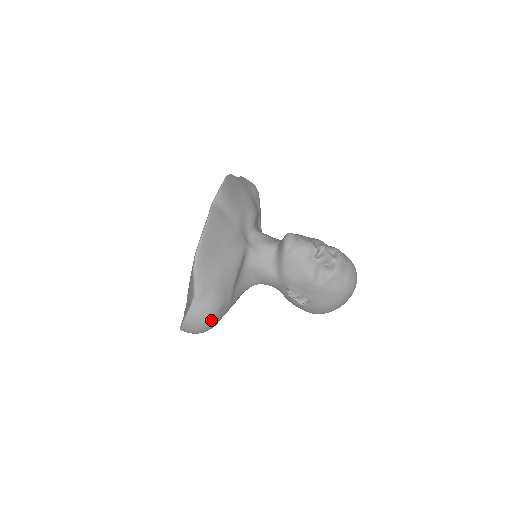
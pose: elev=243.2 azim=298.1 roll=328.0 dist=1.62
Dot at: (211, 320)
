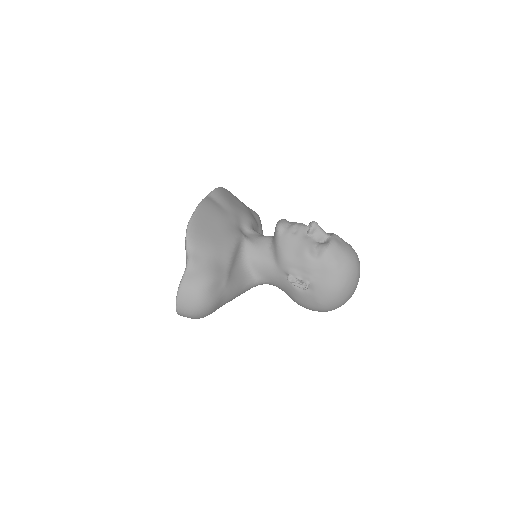
Dot at: (205, 291)
